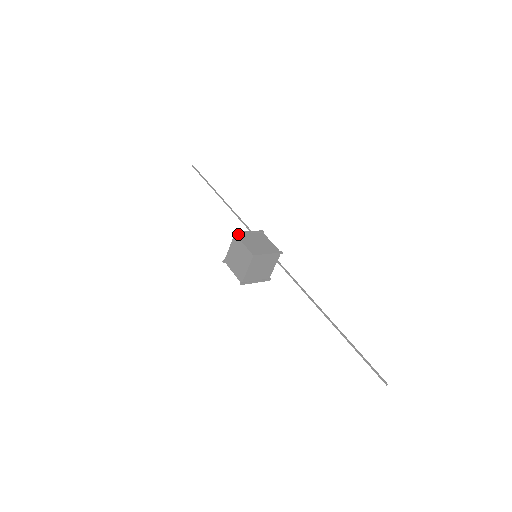
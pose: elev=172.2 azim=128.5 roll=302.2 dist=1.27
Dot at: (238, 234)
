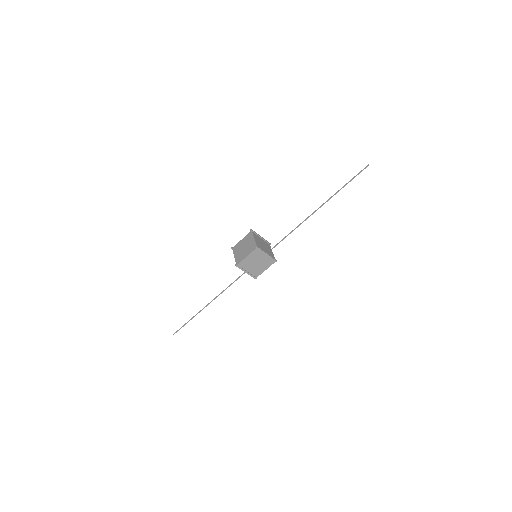
Dot at: (234, 248)
